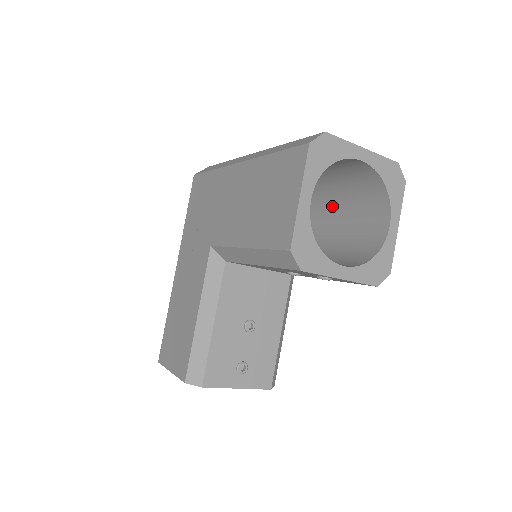
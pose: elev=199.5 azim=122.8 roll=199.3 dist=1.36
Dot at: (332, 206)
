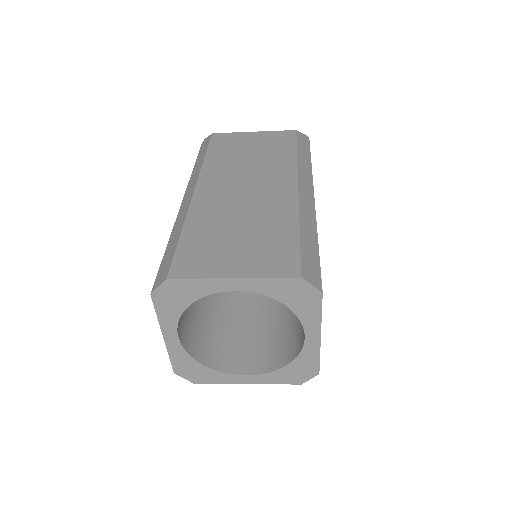
Dot at: occluded
